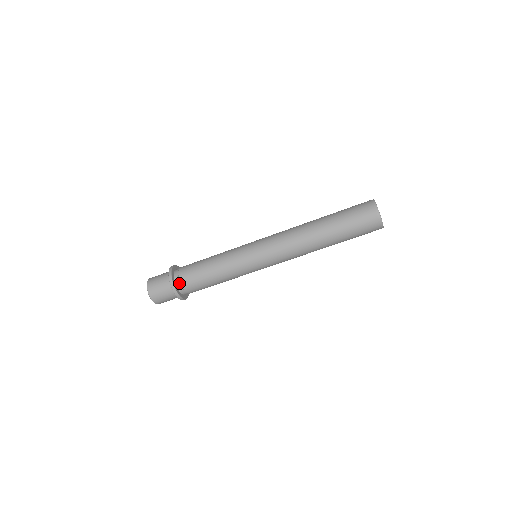
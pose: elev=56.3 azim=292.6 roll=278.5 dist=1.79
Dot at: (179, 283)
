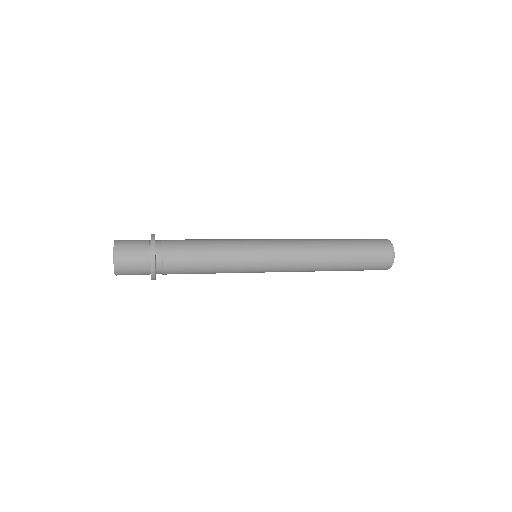
Dot at: (160, 267)
